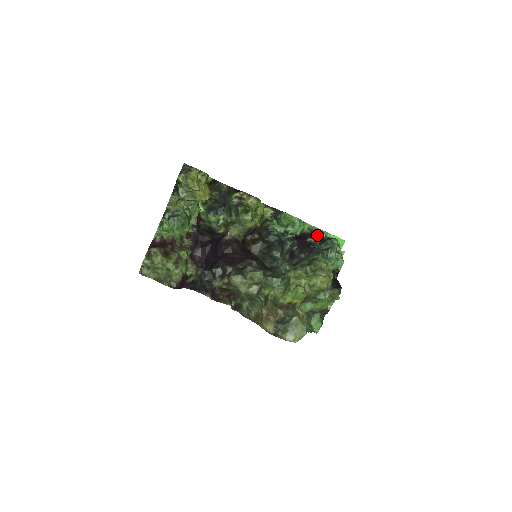
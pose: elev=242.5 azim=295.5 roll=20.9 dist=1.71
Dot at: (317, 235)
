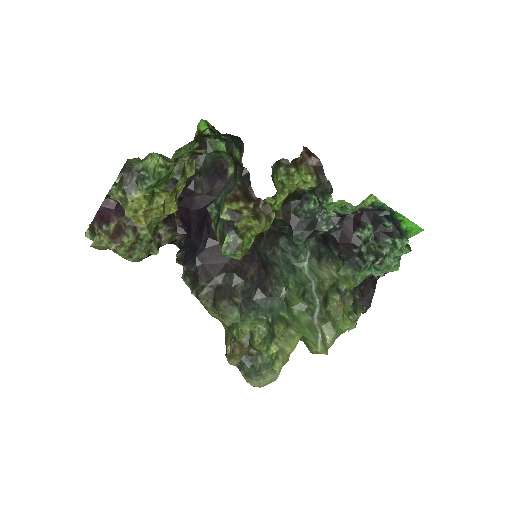
Dot at: (380, 218)
